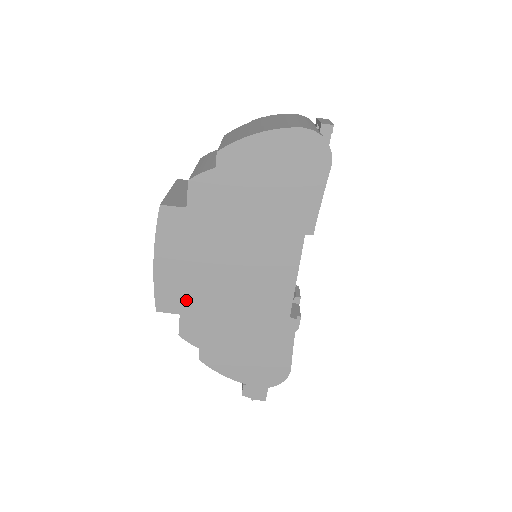
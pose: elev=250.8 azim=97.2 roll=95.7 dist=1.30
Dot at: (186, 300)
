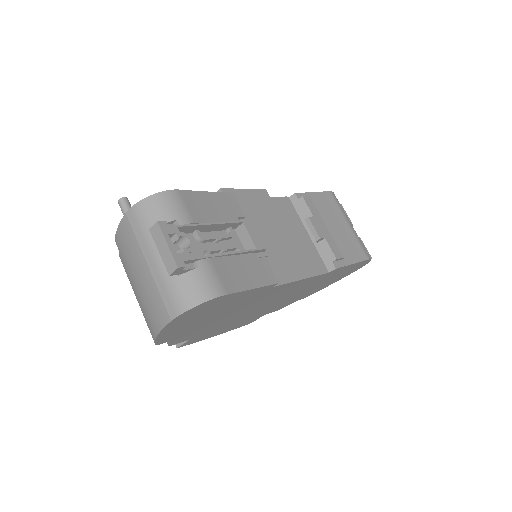
Dot at: (257, 316)
